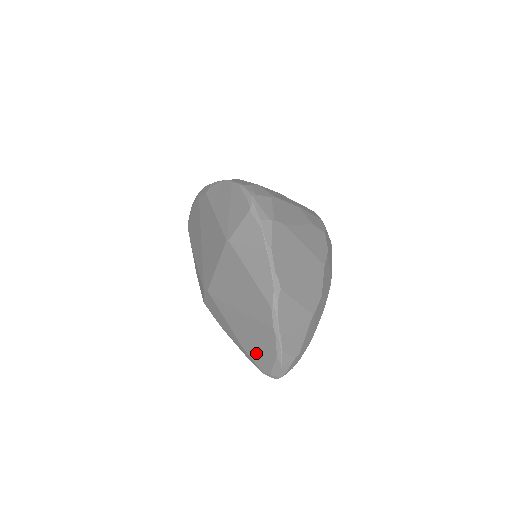
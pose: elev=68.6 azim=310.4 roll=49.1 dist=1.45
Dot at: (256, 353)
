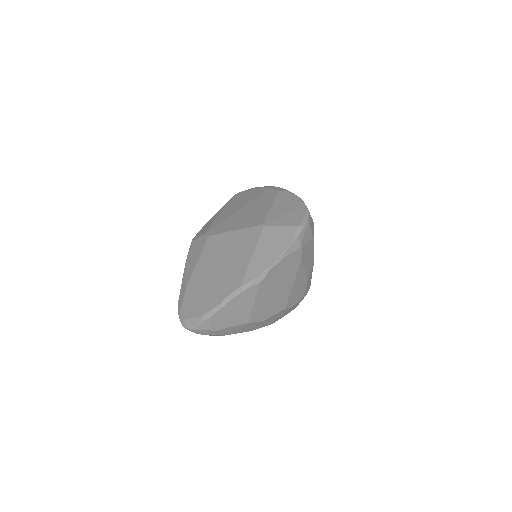
Dot at: (192, 300)
